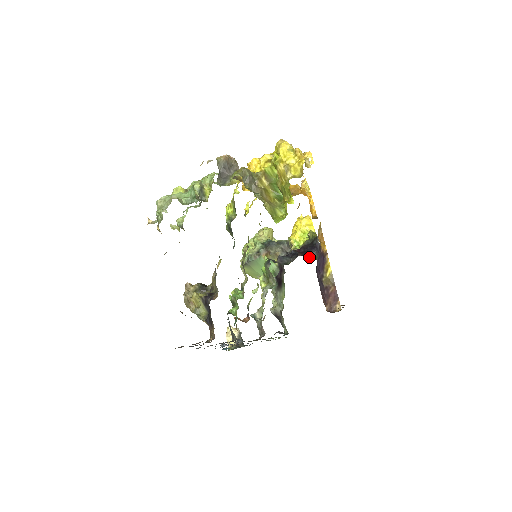
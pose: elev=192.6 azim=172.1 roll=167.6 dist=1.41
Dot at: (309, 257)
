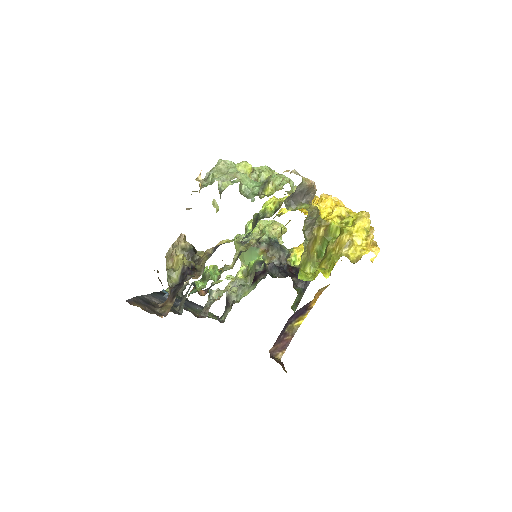
Dot at: (294, 283)
